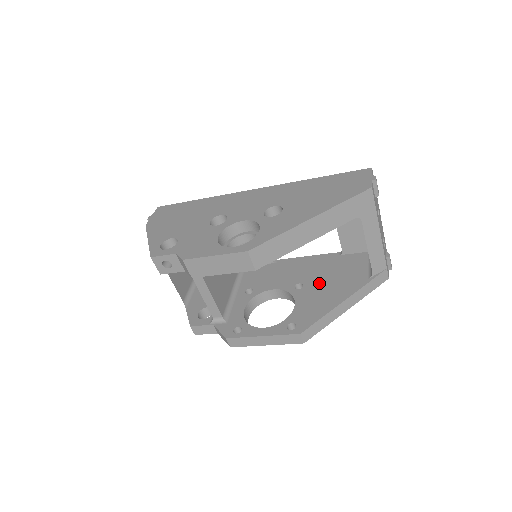
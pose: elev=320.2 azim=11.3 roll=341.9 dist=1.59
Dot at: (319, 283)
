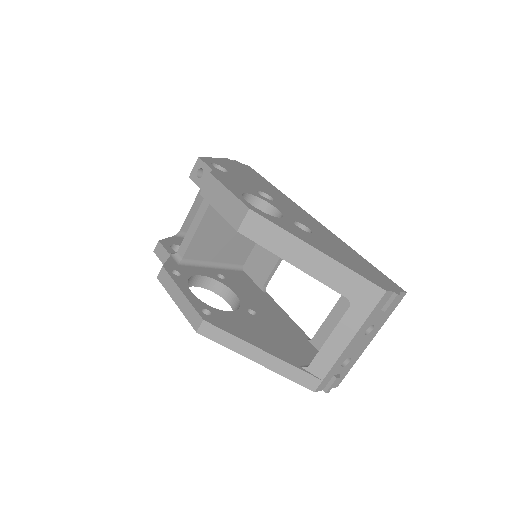
Dot at: (266, 327)
